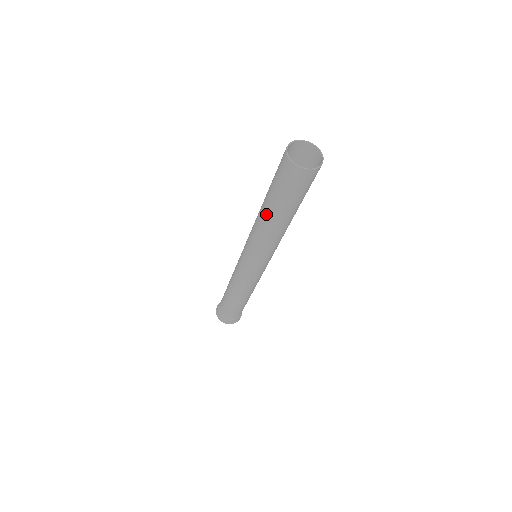
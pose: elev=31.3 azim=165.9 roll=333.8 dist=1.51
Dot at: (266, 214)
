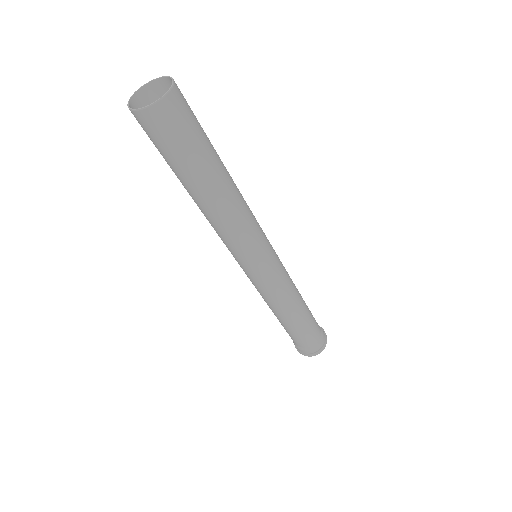
Dot at: occluded
